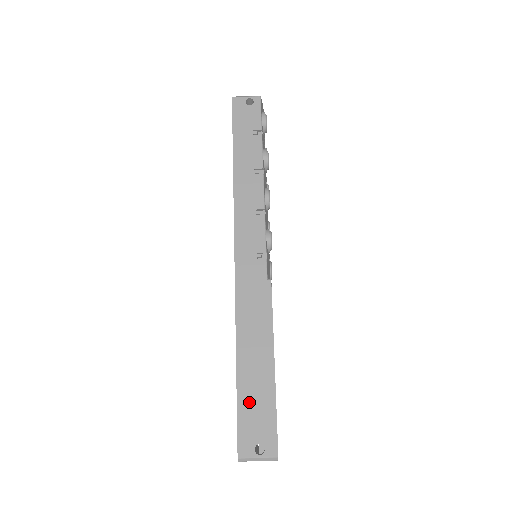
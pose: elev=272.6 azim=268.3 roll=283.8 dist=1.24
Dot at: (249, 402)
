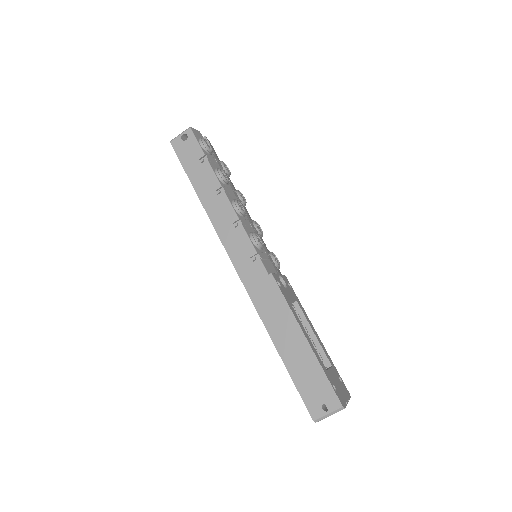
Dot at: (301, 376)
